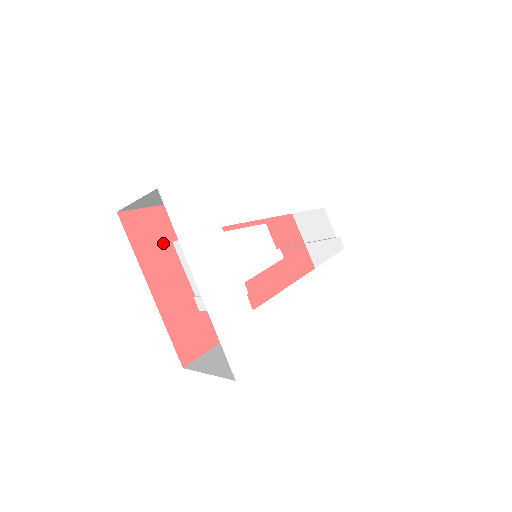
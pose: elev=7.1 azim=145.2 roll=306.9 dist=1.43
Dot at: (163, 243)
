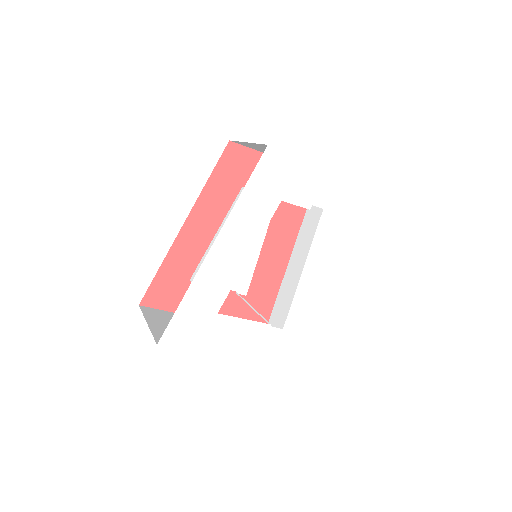
Dot at: (185, 288)
